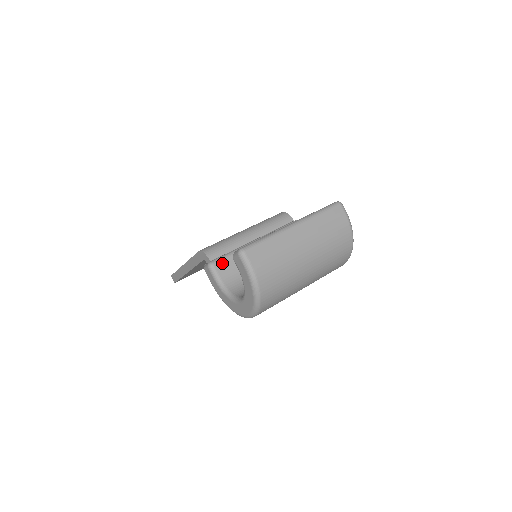
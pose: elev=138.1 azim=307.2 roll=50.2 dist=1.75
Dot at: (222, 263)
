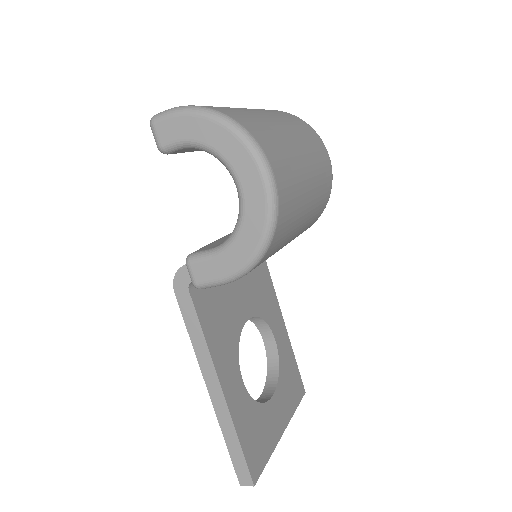
Dot at: (202, 249)
